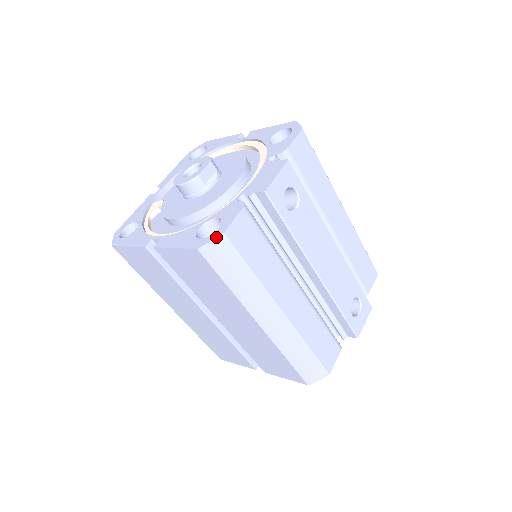
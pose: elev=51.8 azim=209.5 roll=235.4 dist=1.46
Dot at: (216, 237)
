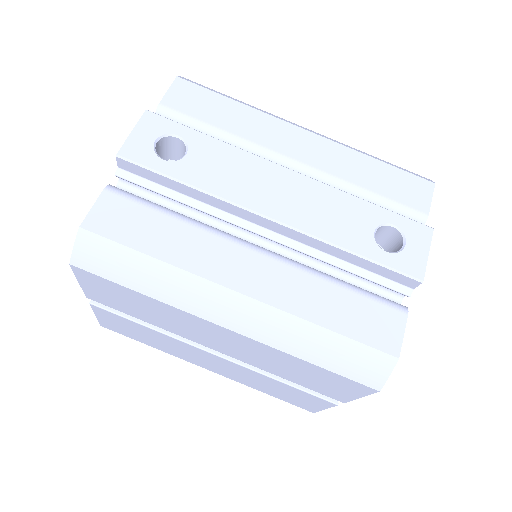
Dot at: (76, 237)
